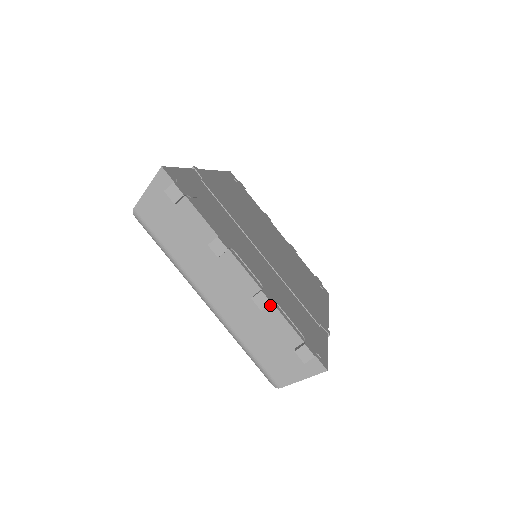
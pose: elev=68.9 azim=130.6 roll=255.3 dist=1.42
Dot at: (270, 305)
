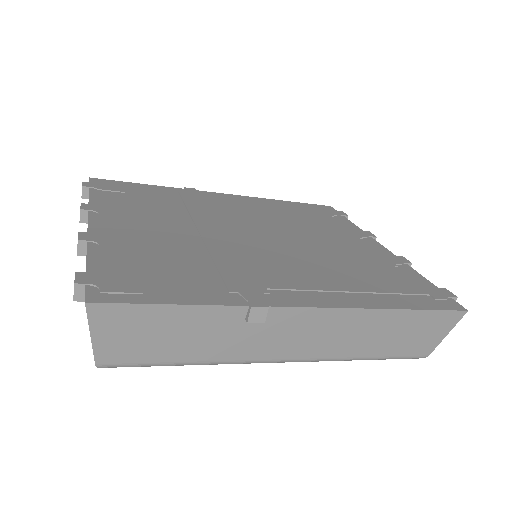
Dot at: occluded
